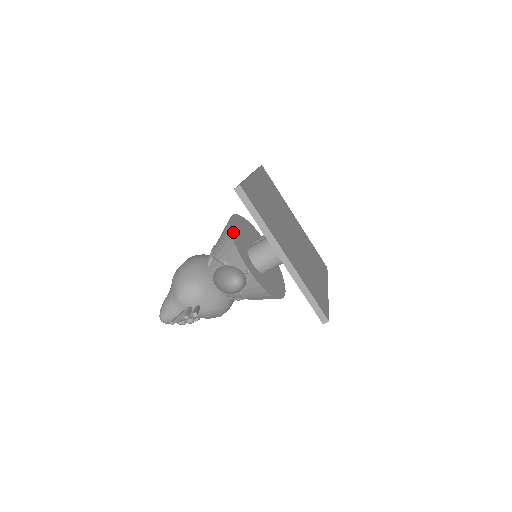
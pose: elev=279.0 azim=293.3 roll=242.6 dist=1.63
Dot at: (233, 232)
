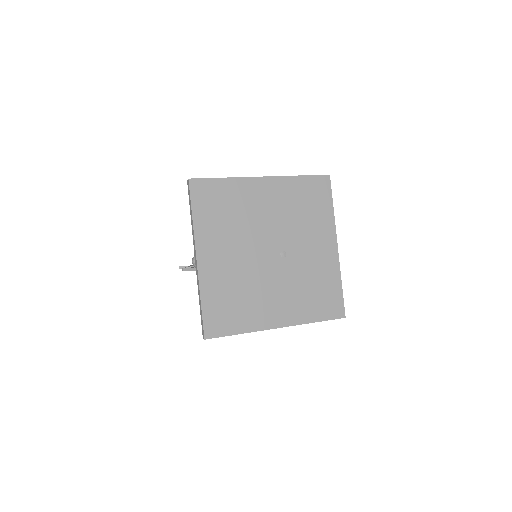
Dot at: occluded
